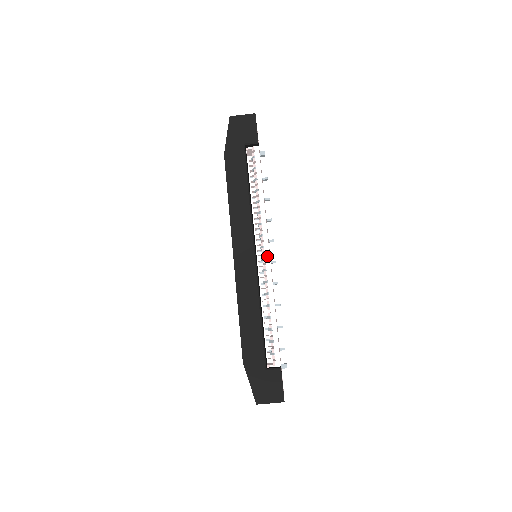
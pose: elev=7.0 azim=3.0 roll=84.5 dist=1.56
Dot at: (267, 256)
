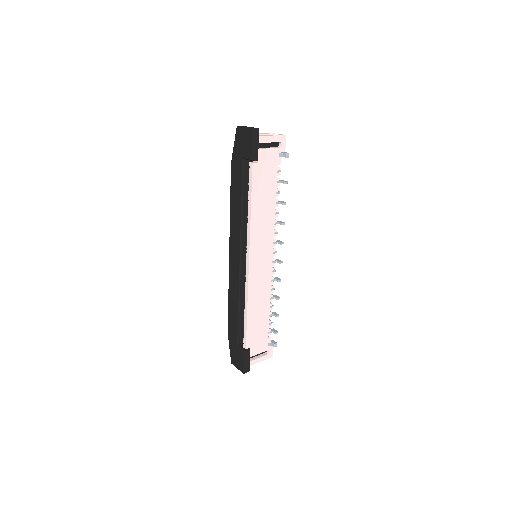
Dot at: (247, 266)
